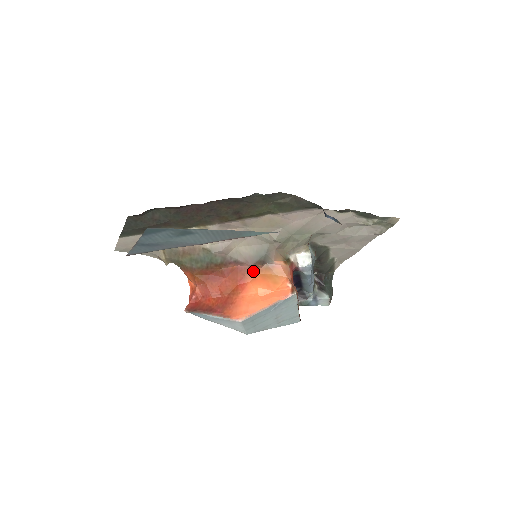
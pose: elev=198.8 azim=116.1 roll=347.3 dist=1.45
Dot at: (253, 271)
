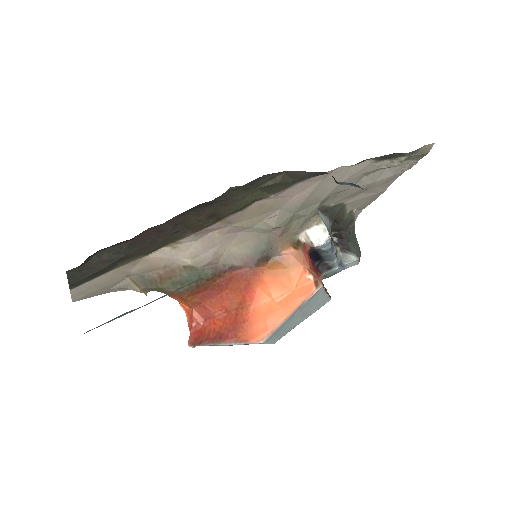
Dot at: (258, 272)
